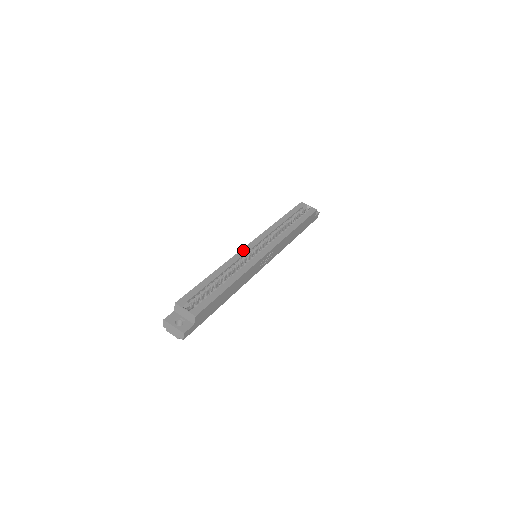
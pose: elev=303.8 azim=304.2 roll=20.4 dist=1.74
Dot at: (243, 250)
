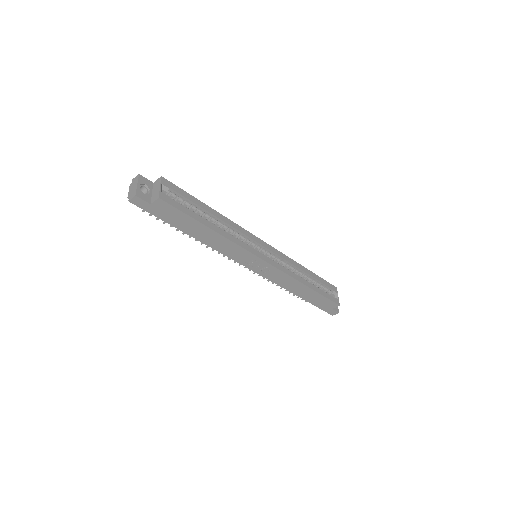
Dot at: (254, 236)
